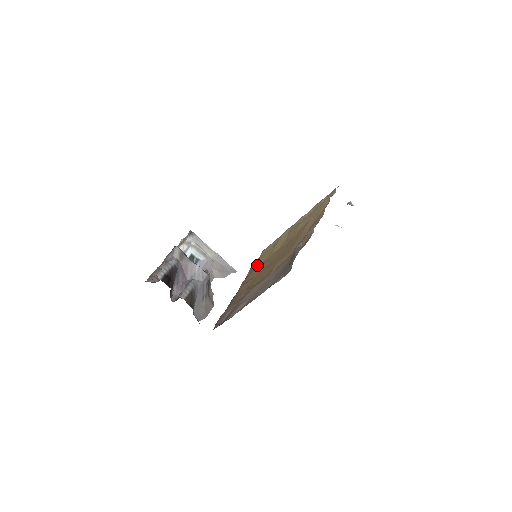
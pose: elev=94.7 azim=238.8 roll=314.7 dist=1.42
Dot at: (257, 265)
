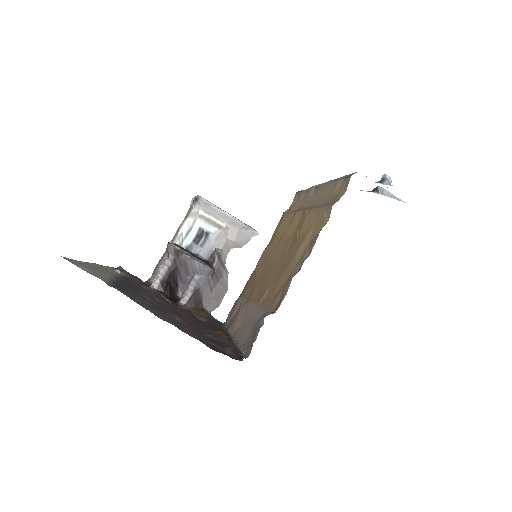
Dot at: (277, 234)
